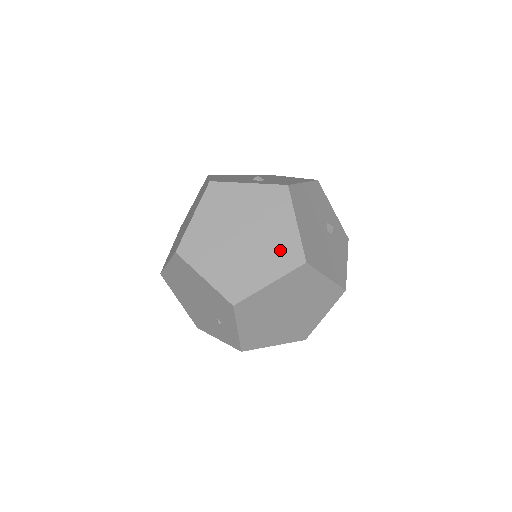
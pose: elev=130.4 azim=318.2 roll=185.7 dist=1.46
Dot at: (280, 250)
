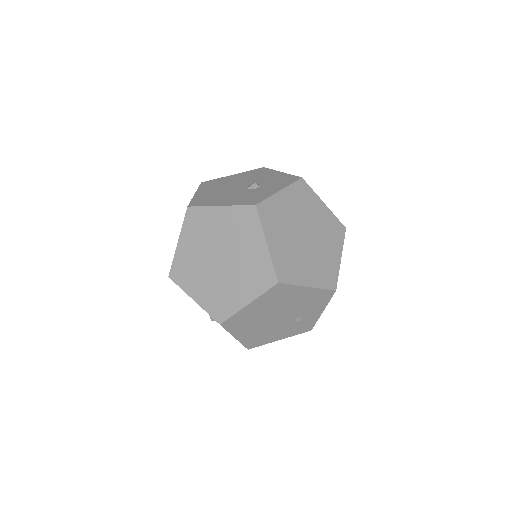
Dot at: (330, 230)
